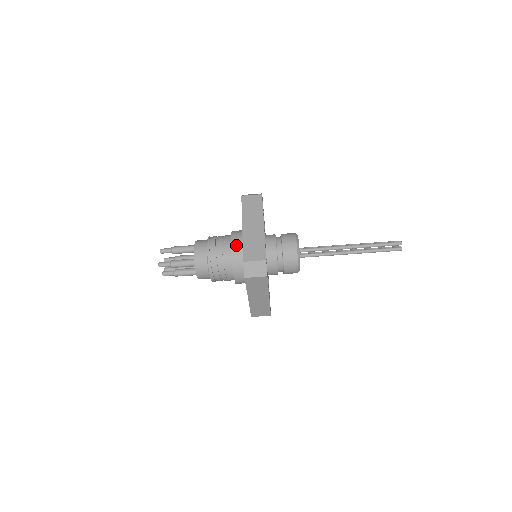
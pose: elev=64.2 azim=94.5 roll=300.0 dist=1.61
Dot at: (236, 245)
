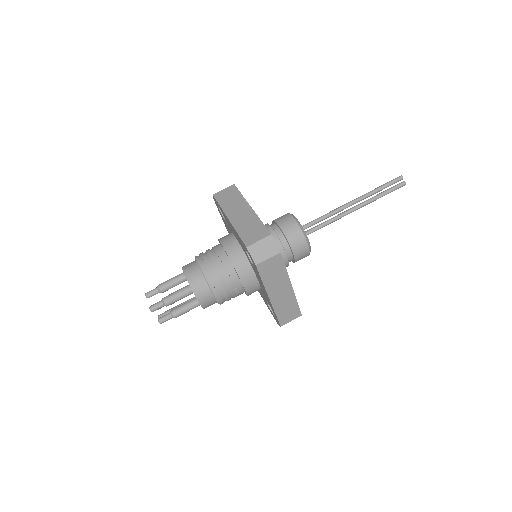
Dot at: (229, 246)
